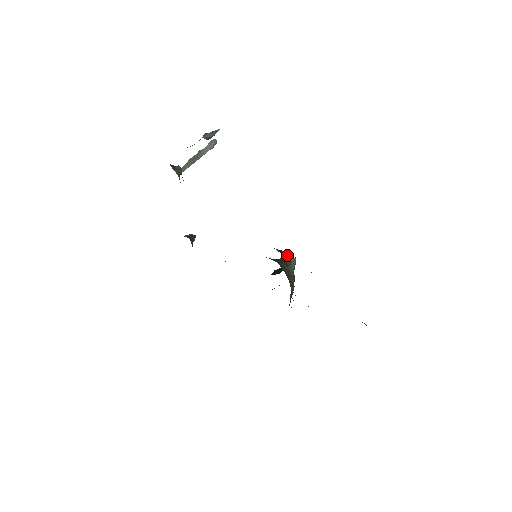
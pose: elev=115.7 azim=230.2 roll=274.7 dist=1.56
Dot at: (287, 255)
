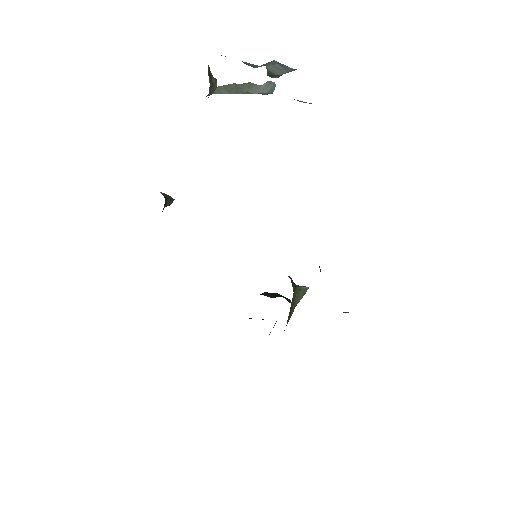
Dot at: occluded
